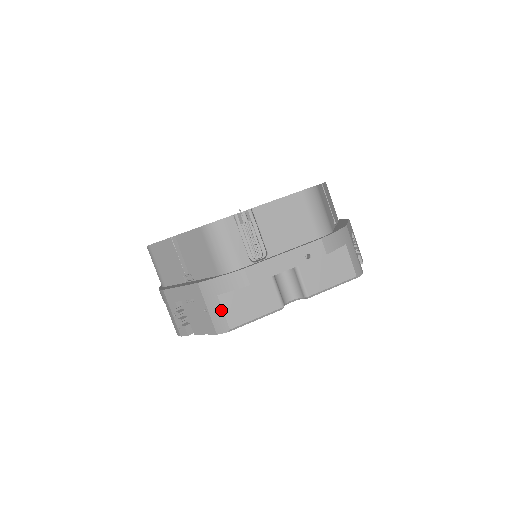
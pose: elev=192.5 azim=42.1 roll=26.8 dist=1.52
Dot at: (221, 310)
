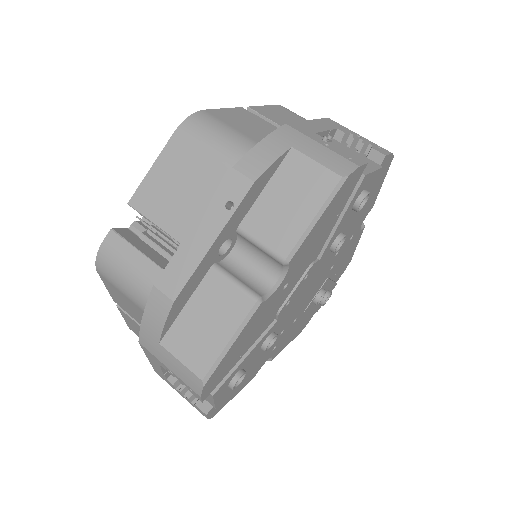
Dot at: (176, 360)
